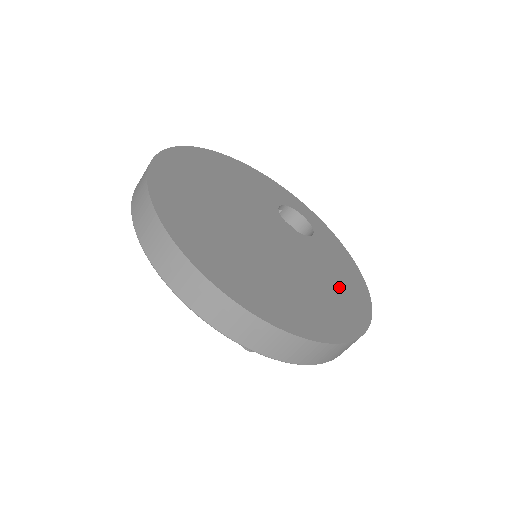
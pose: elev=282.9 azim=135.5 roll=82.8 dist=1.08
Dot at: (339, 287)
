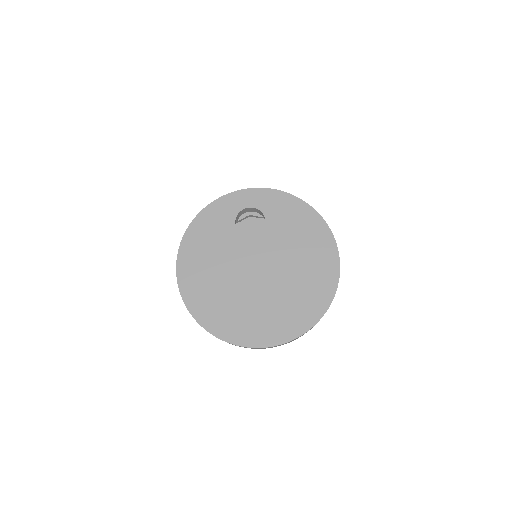
Dot at: (307, 243)
